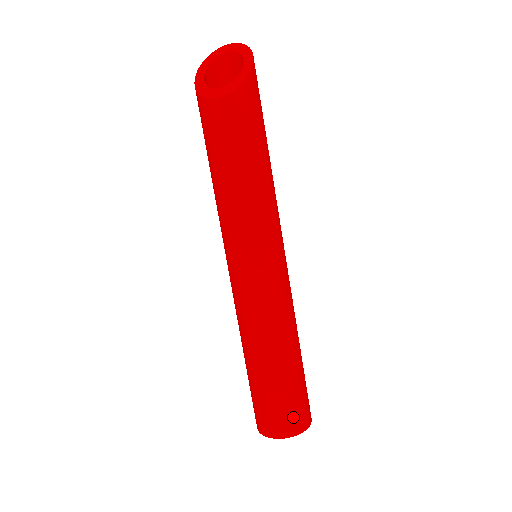
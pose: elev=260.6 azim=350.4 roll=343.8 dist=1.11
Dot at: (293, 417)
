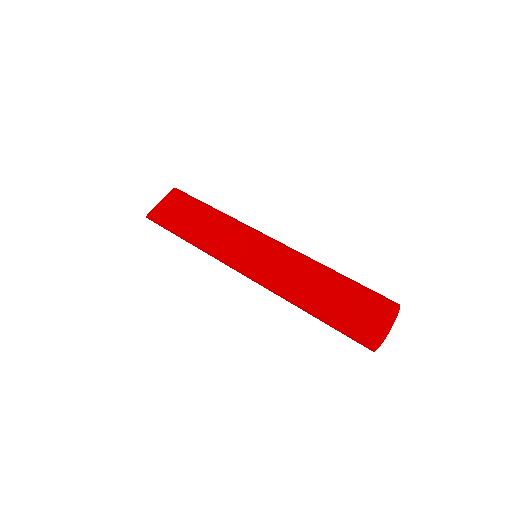
Dot at: (379, 297)
